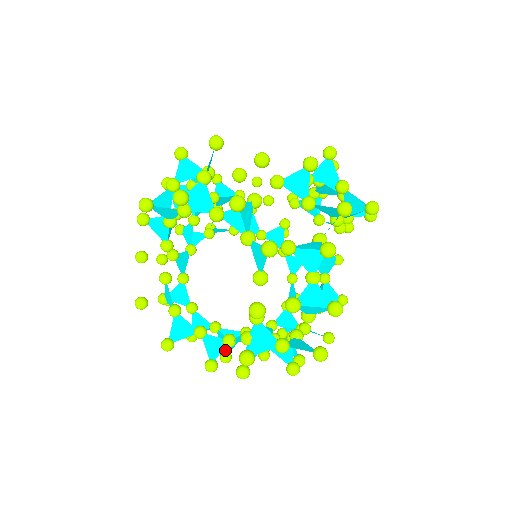
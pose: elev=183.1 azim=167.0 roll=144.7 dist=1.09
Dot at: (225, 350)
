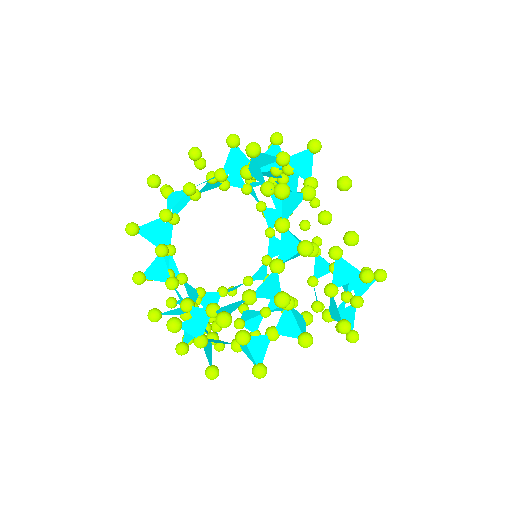
Dot at: (297, 331)
